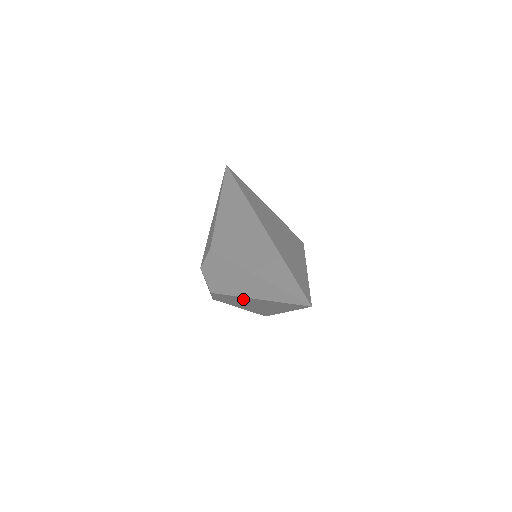
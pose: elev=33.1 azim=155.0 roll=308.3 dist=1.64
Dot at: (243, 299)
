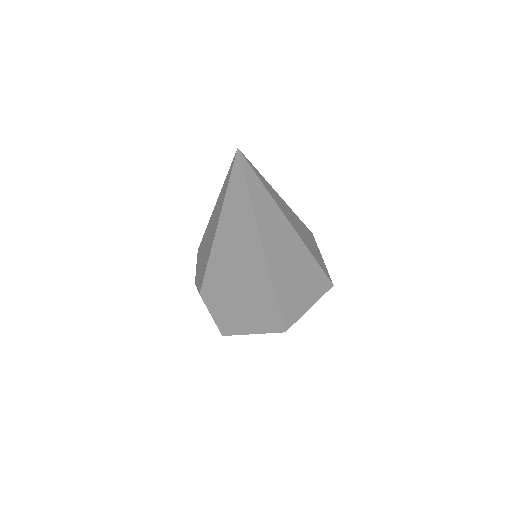
Dot at: (219, 262)
